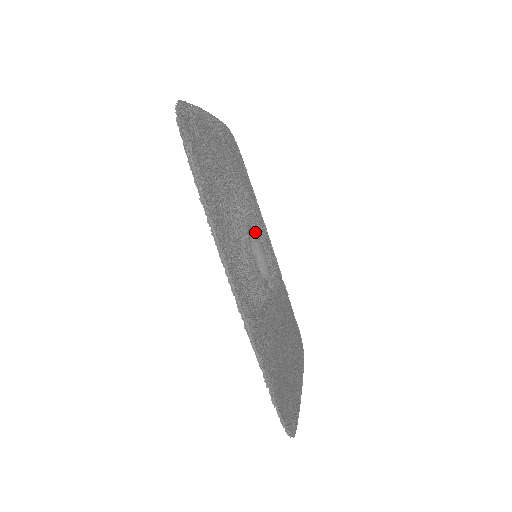
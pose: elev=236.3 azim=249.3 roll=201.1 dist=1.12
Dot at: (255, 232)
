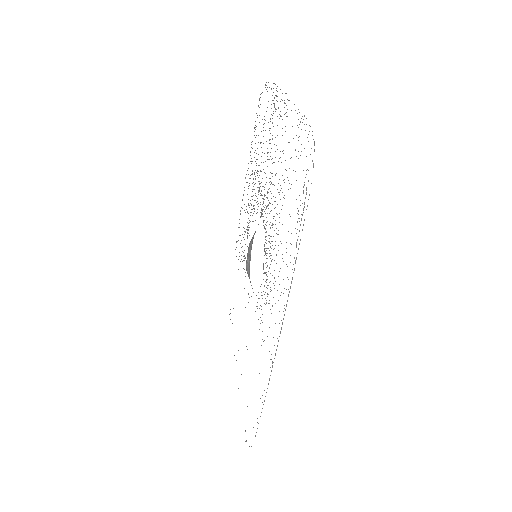
Dot at: occluded
